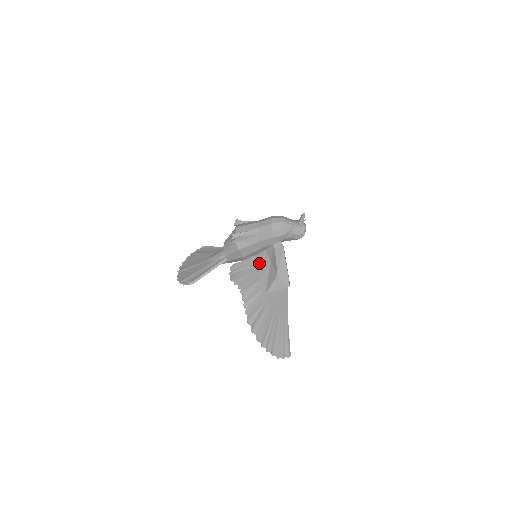
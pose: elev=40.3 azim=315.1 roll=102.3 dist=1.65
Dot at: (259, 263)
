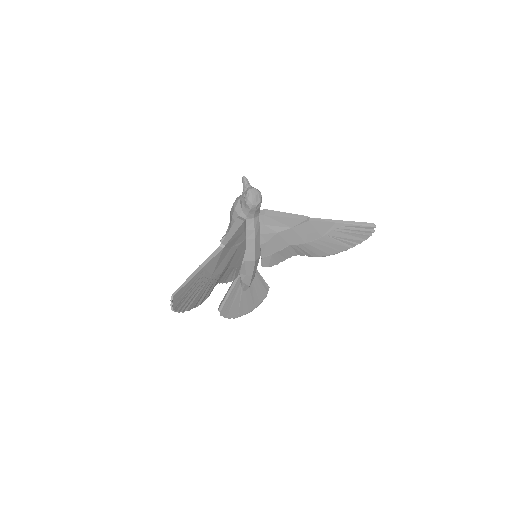
Dot at: (238, 252)
